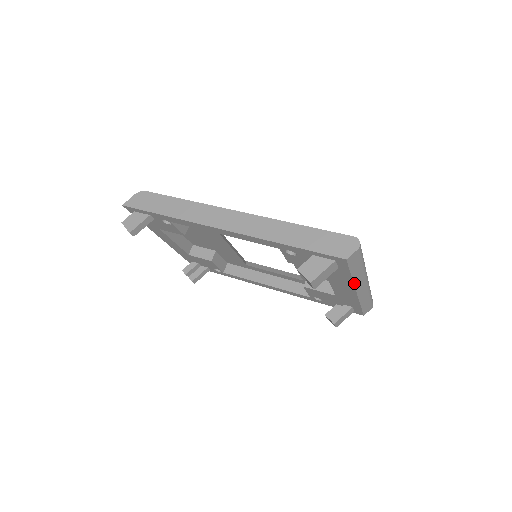
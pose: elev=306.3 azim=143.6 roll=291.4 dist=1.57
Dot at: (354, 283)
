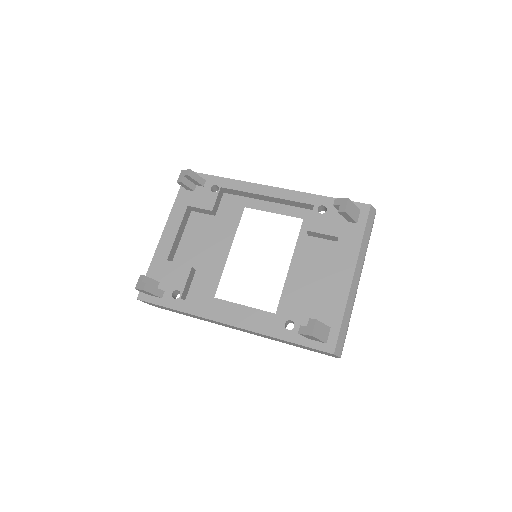
Dot at: (359, 254)
